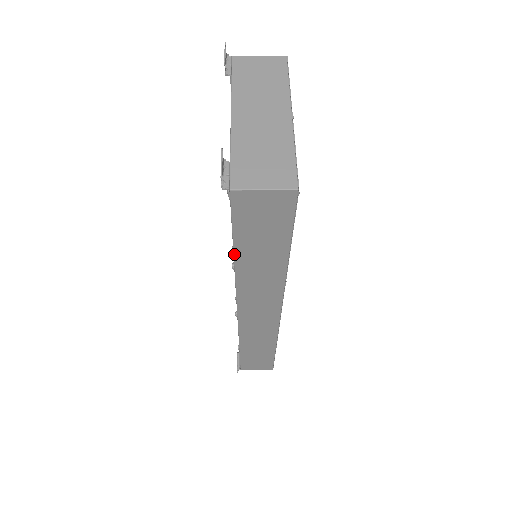
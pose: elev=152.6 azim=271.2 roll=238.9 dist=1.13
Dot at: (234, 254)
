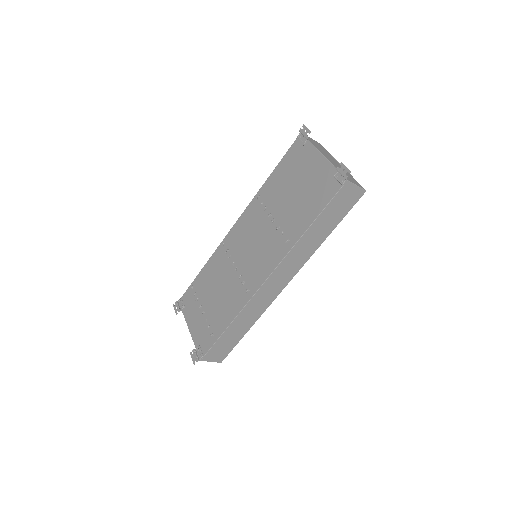
Dot at: (312, 224)
